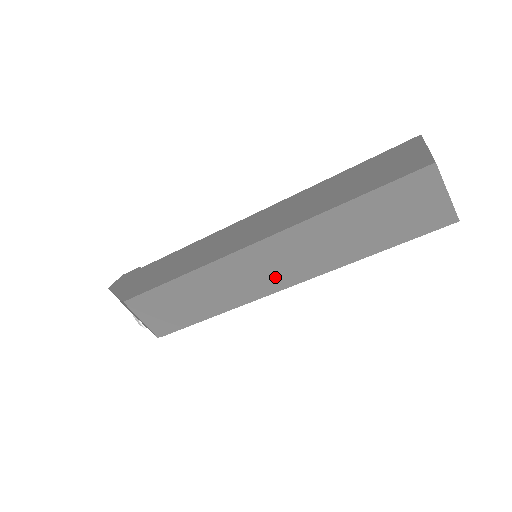
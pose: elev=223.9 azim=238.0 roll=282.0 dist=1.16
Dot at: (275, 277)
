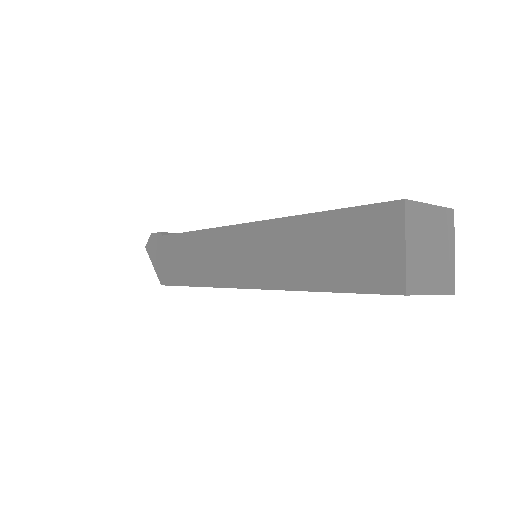
Dot at: occluded
